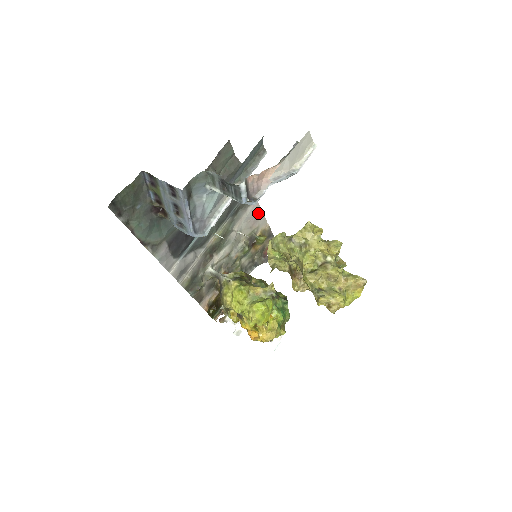
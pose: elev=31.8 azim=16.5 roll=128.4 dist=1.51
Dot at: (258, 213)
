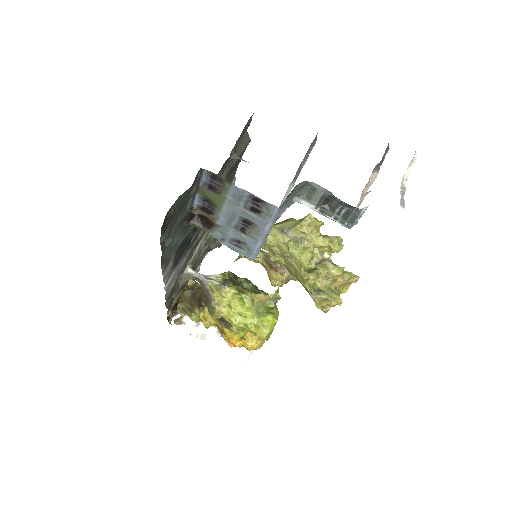
Dot at: occluded
